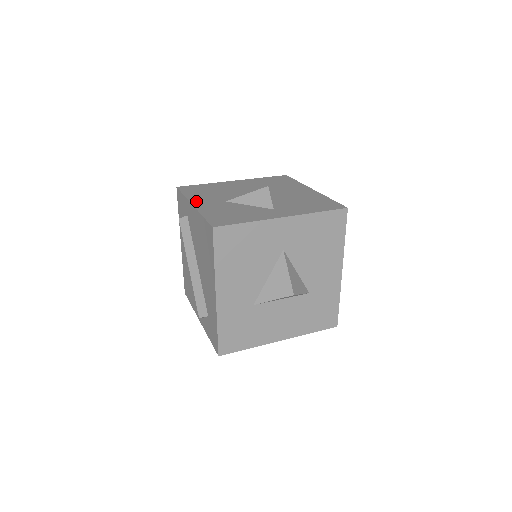
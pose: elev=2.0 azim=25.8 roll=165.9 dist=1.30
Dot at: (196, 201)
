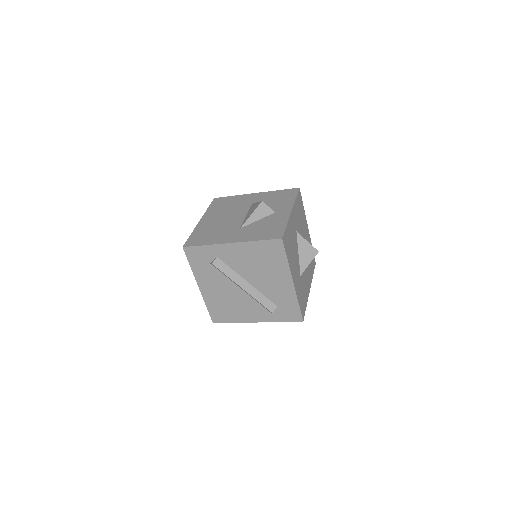
Dot at: (226, 241)
